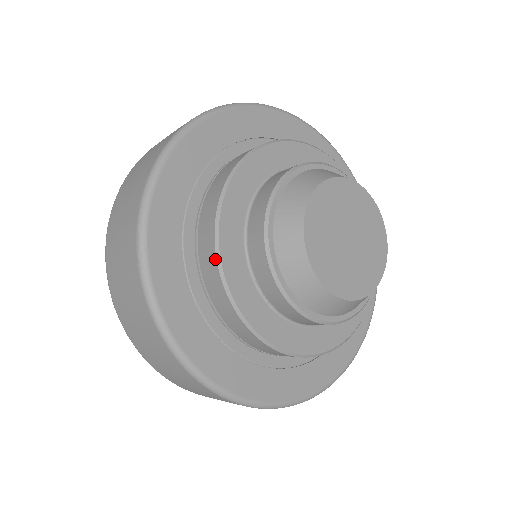
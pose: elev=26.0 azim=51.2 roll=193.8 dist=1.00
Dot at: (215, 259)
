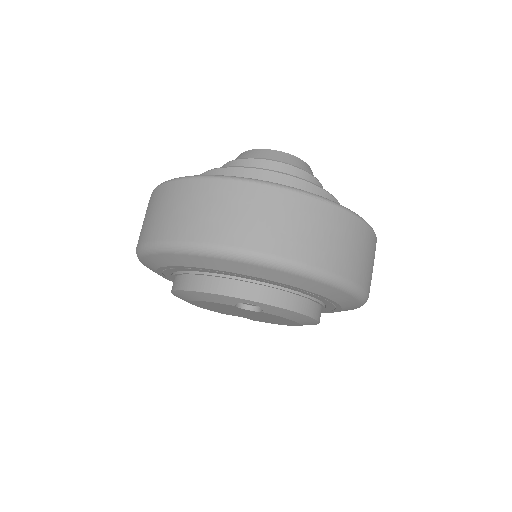
Dot at: occluded
